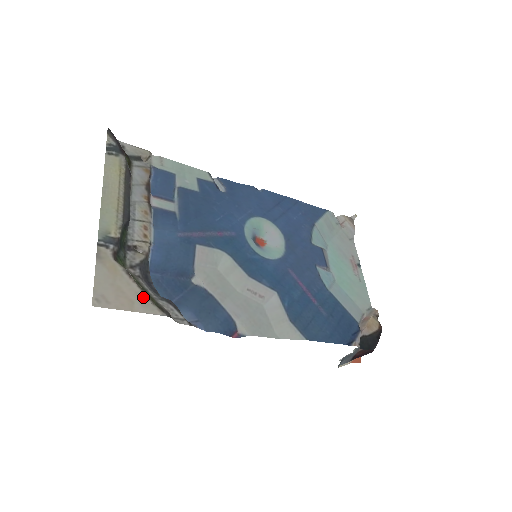
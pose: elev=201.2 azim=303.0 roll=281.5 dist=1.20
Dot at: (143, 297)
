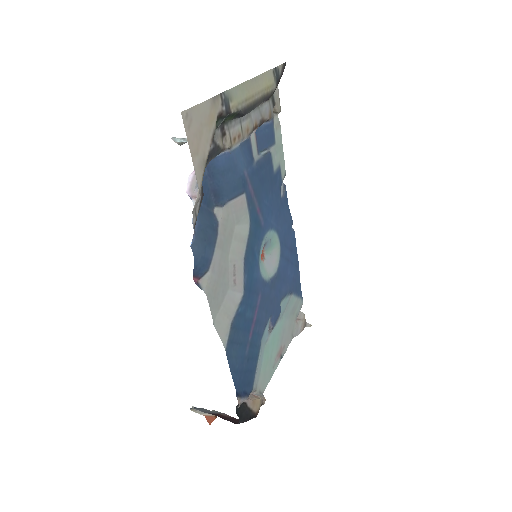
Dot at: (204, 161)
